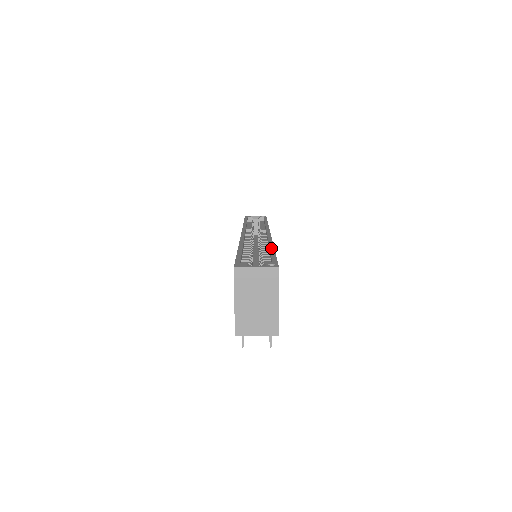
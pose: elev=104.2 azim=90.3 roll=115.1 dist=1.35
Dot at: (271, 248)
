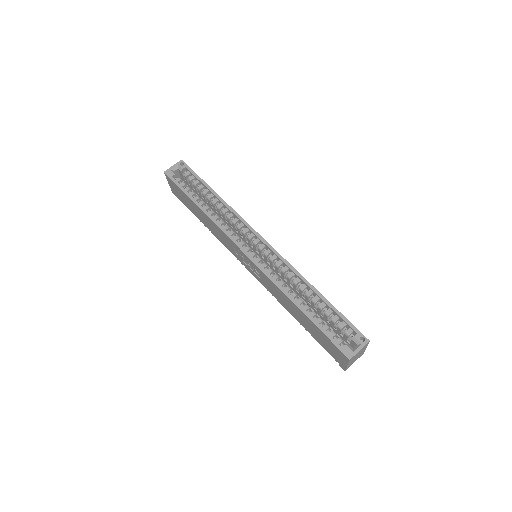
Dot at: (320, 296)
